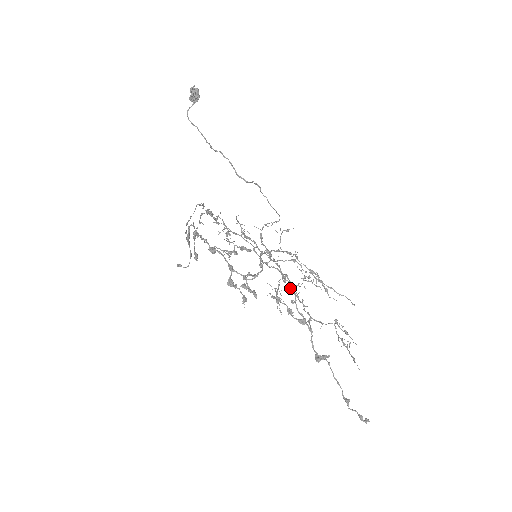
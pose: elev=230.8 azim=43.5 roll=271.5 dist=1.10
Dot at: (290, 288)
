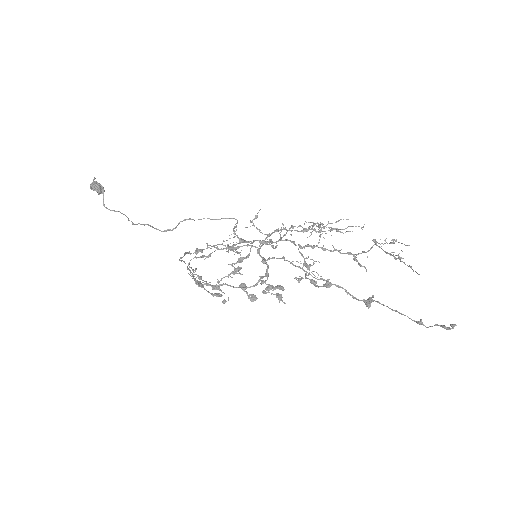
Dot at: occluded
